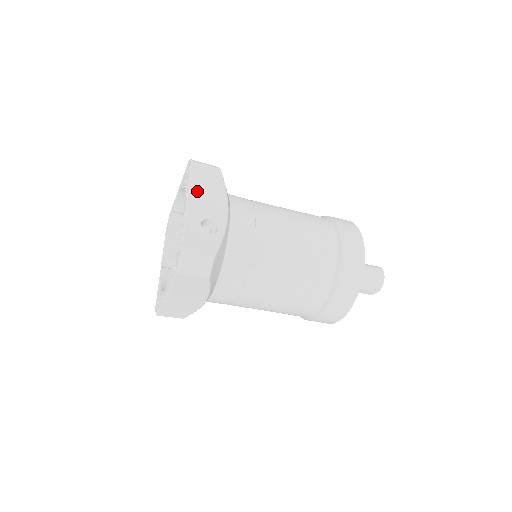
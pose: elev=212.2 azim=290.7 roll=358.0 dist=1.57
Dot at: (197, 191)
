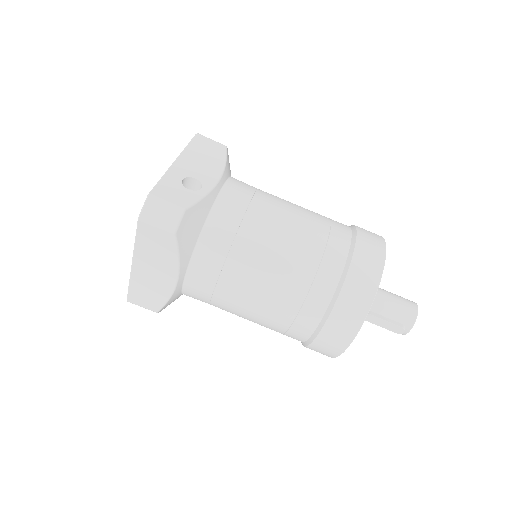
Dot at: (191, 155)
